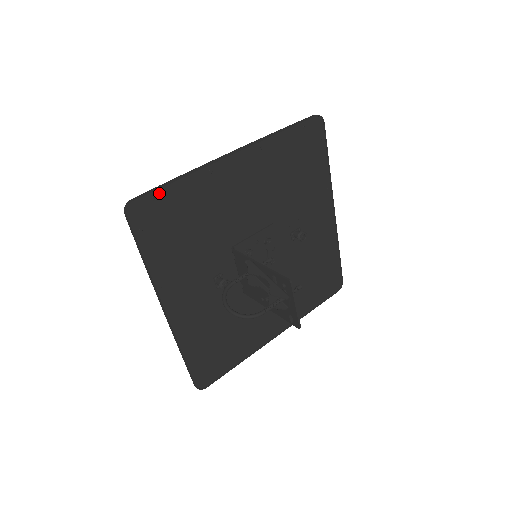
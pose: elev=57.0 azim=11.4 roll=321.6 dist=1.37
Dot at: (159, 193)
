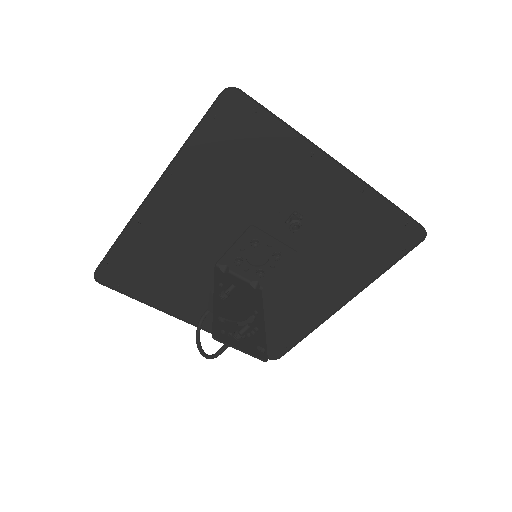
Dot at: (109, 259)
